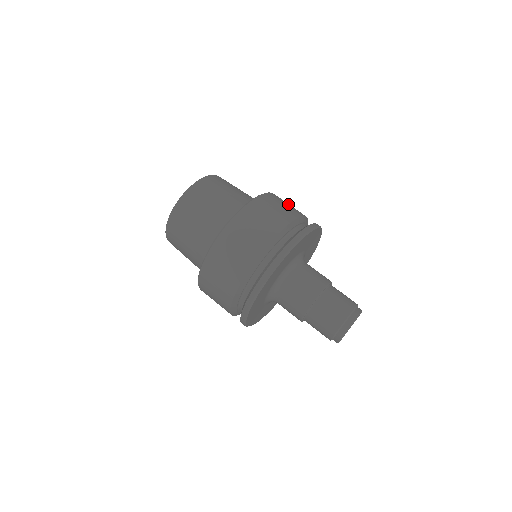
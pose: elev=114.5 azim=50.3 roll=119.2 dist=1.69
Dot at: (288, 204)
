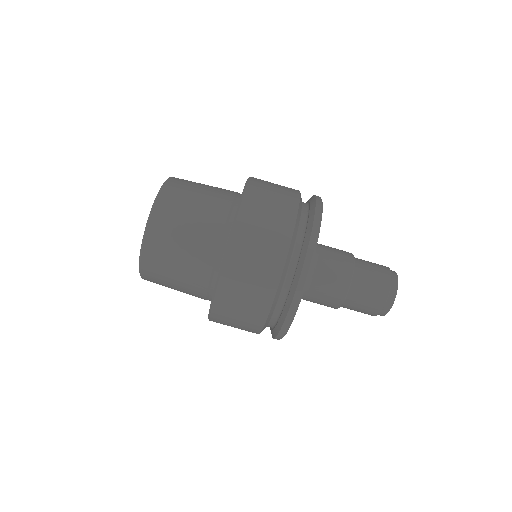
Dot at: (274, 191)
